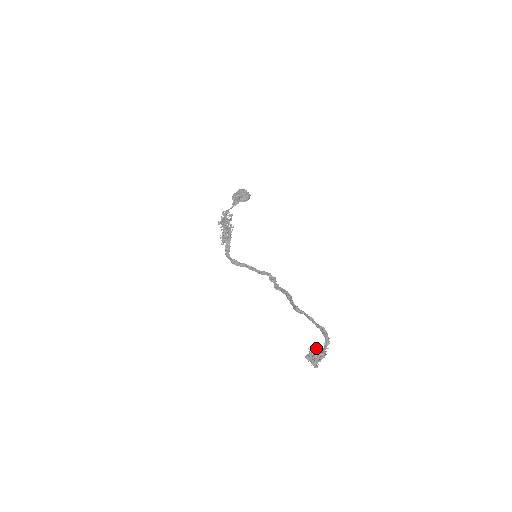
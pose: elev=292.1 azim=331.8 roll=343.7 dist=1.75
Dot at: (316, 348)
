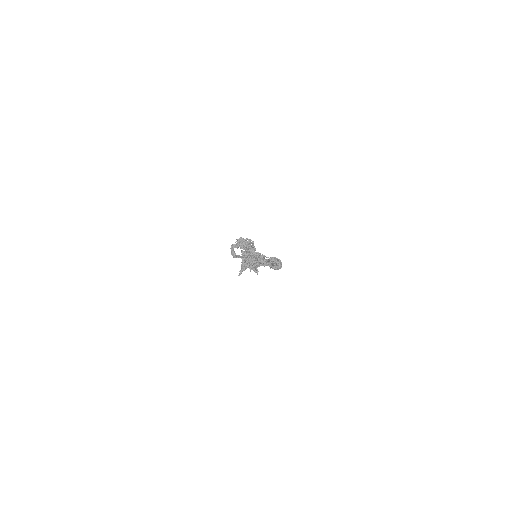
Dot at: occluded
